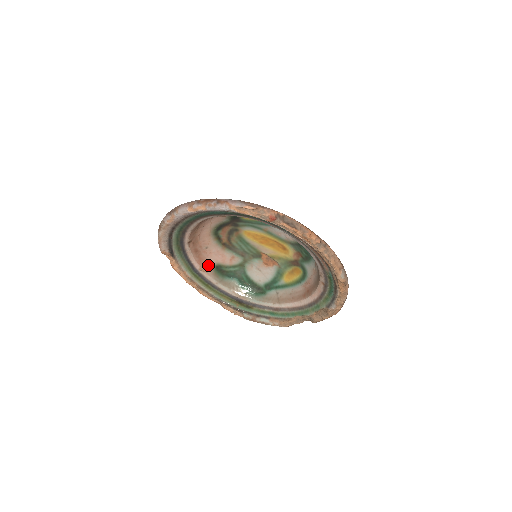
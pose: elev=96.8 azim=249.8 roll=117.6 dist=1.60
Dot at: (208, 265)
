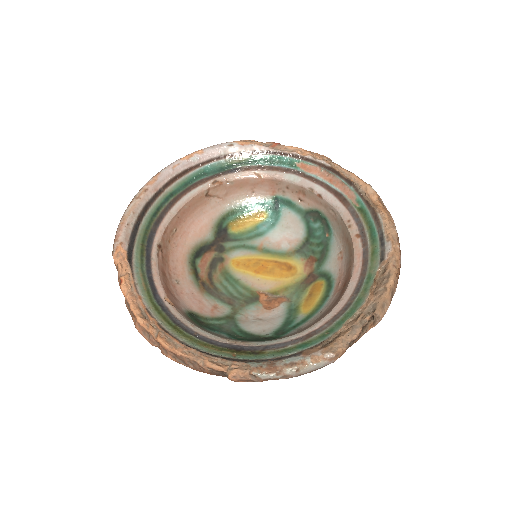
Dot at: (177, 305)
